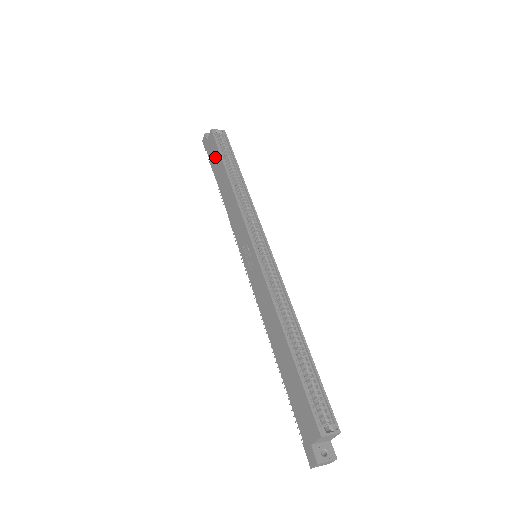
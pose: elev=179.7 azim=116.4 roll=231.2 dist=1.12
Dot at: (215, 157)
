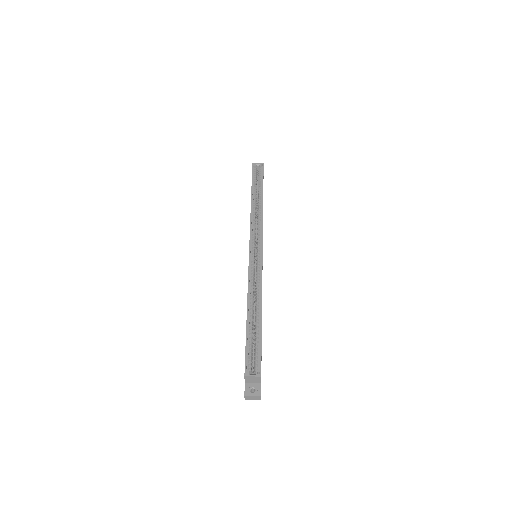
Dot at: occluded
